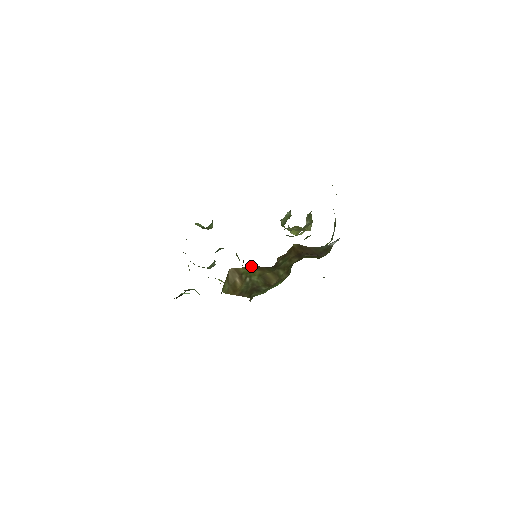
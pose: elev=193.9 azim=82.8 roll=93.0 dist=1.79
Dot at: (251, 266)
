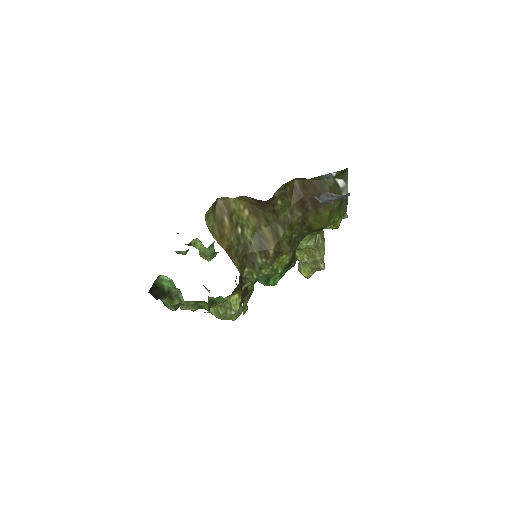
Dot at: (244, 202)
